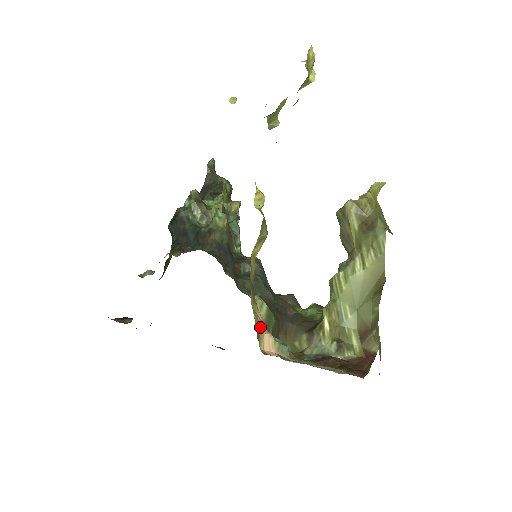
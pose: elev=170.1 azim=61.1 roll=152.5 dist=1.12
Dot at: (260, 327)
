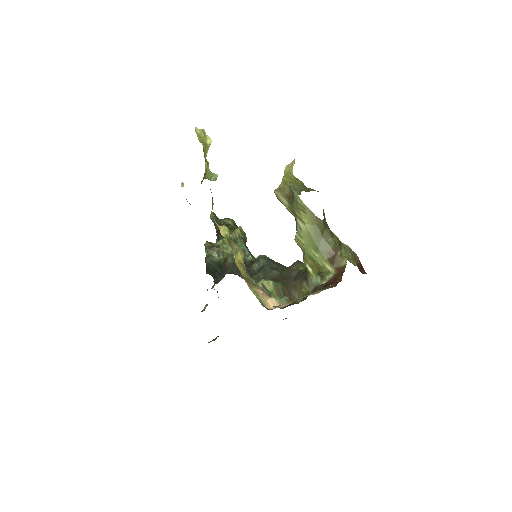
Dot at: (262, 298)
